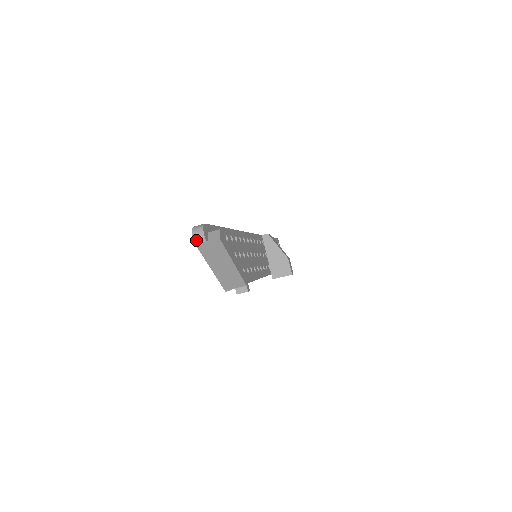
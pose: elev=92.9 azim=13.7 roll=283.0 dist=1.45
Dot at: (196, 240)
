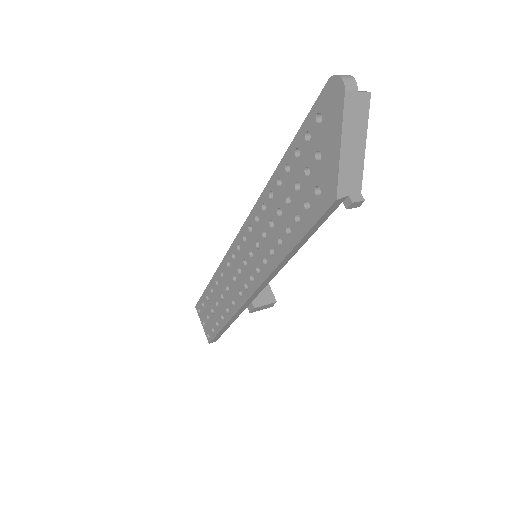
Dot at: (347, 83)
